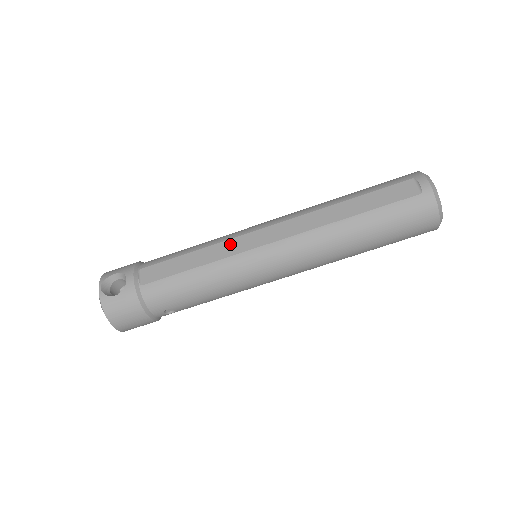
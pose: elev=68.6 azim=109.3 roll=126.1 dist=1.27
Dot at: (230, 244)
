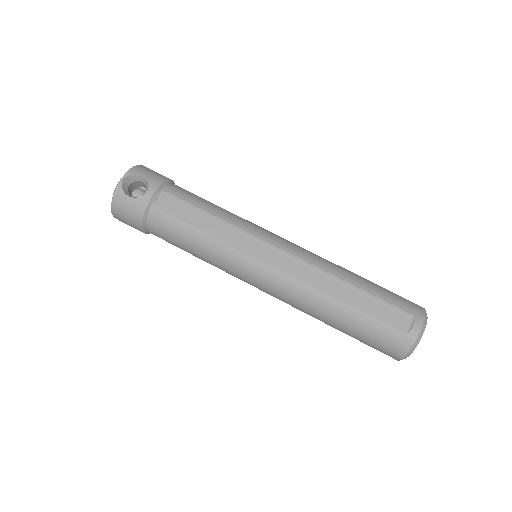
Dot at: (242, 236)
